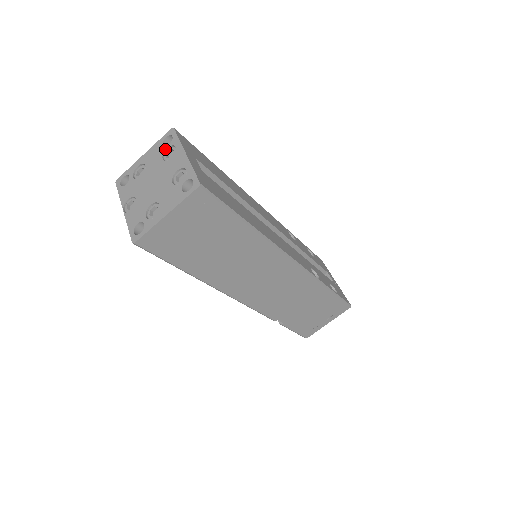
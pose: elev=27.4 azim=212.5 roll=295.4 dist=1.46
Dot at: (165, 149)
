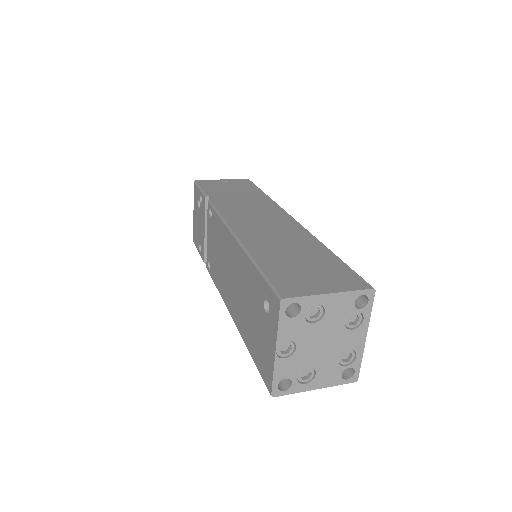
Dot at: (354, 312)
